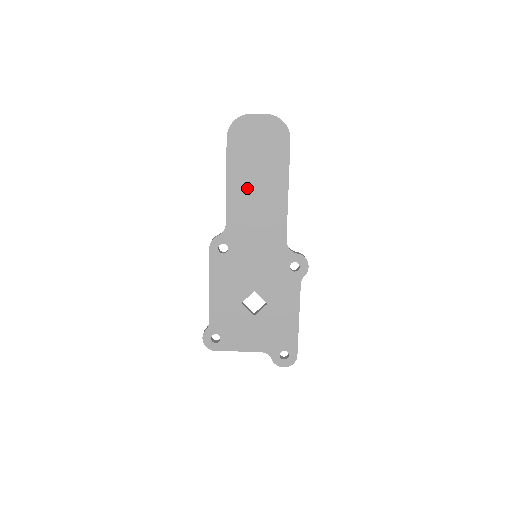
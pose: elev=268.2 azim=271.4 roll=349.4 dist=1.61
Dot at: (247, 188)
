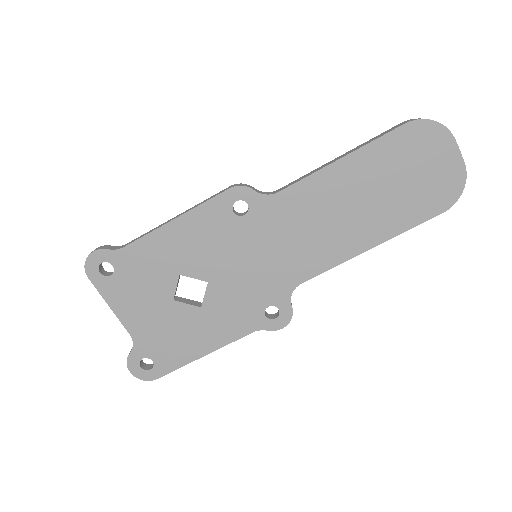
Dot at: (346, 193)
